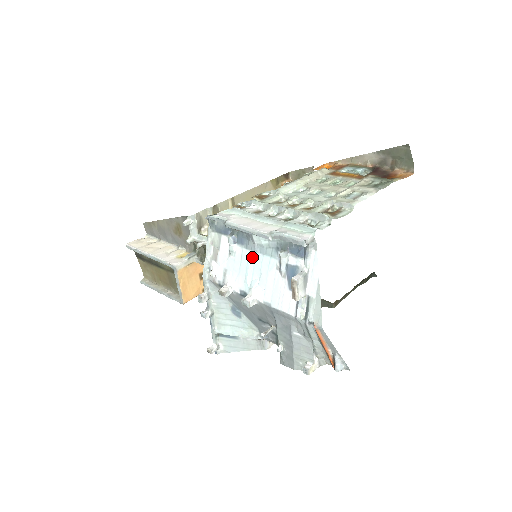
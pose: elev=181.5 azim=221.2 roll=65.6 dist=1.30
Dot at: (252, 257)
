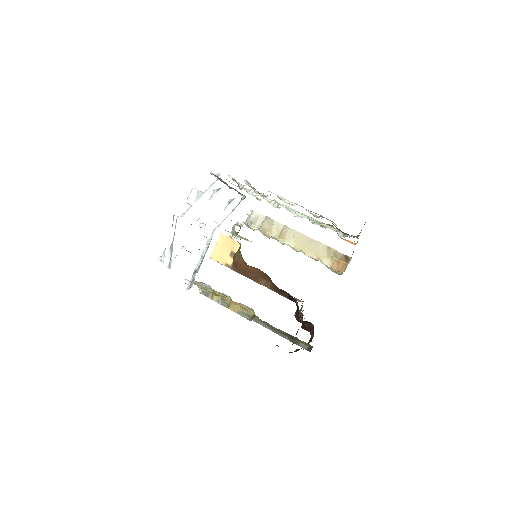
Dot at: occluded
